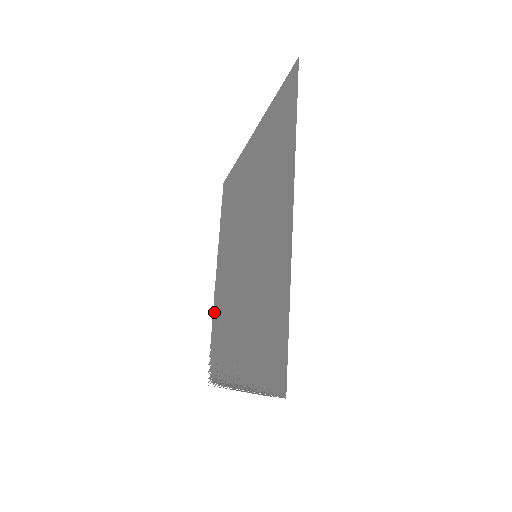
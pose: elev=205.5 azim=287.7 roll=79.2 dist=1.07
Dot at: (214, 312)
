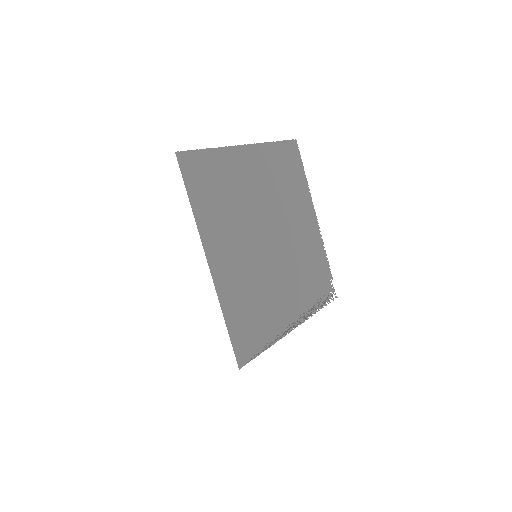
Dot at: (321, 249)
